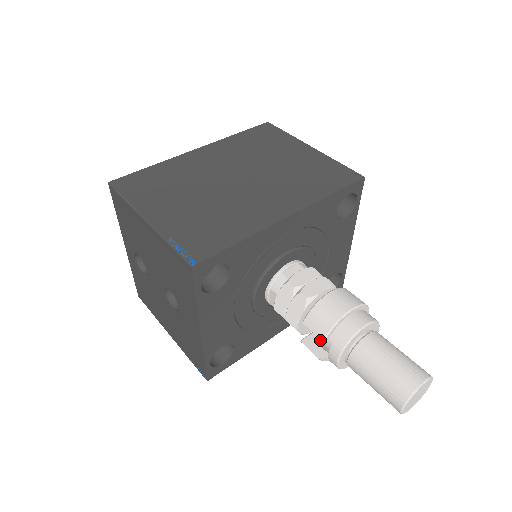
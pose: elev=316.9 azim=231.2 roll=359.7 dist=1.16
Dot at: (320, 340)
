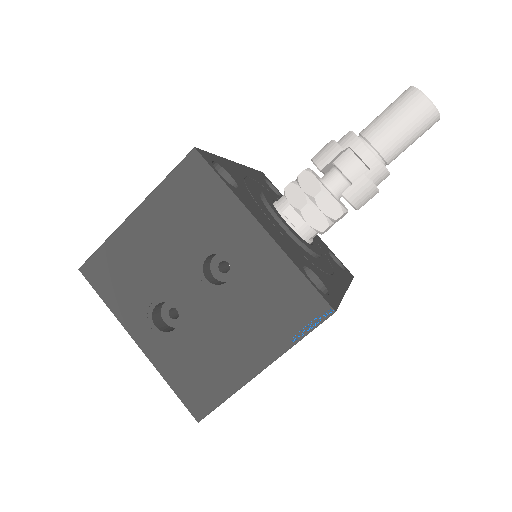
Dot at: (348, 174)
